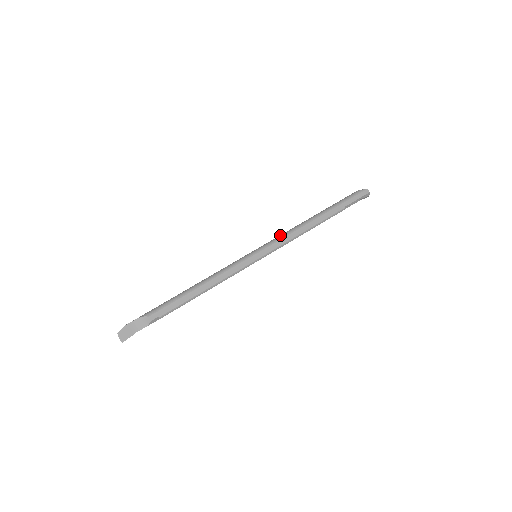
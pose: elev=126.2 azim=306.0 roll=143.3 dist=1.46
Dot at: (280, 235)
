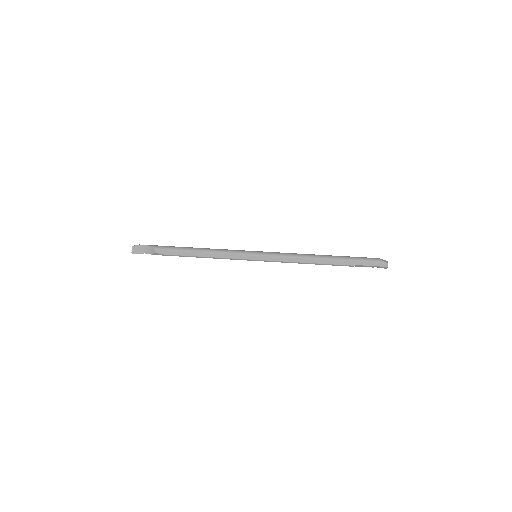
Dot at: (285, 253)
